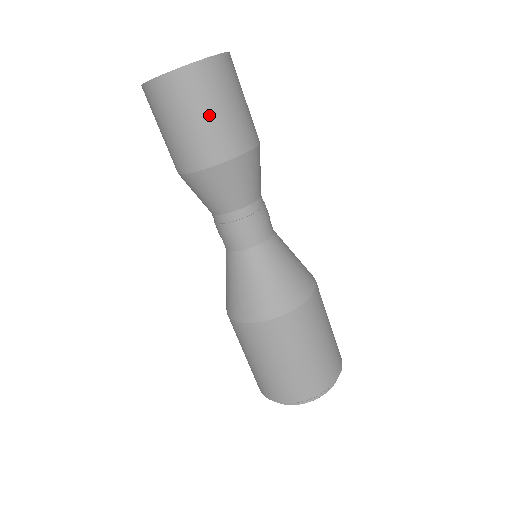
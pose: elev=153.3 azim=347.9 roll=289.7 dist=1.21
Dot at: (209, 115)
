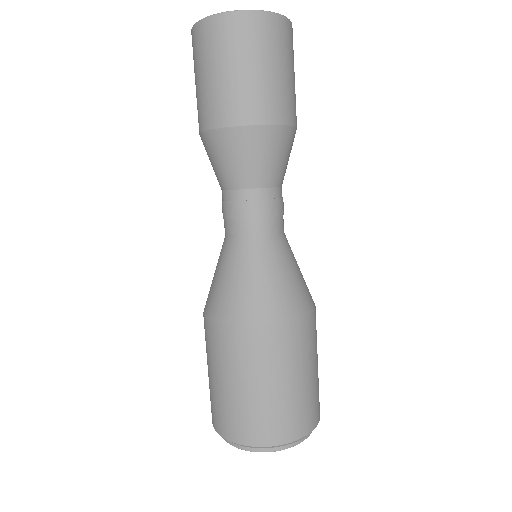
Dot at: (208, 75)
